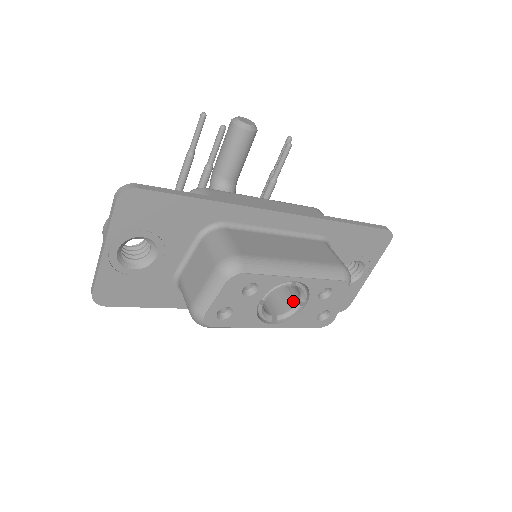
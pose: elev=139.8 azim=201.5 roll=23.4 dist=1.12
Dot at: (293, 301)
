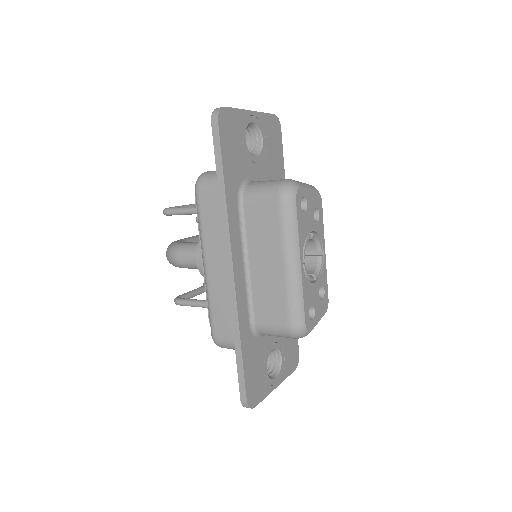
Dot at: occluded
